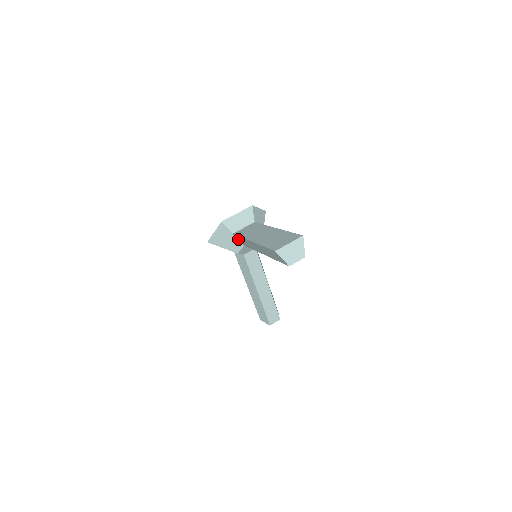
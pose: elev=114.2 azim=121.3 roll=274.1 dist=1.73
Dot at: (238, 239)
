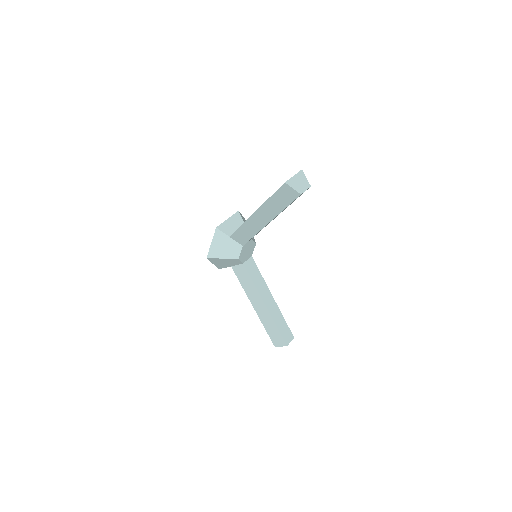
Dot at: (236, 240)
